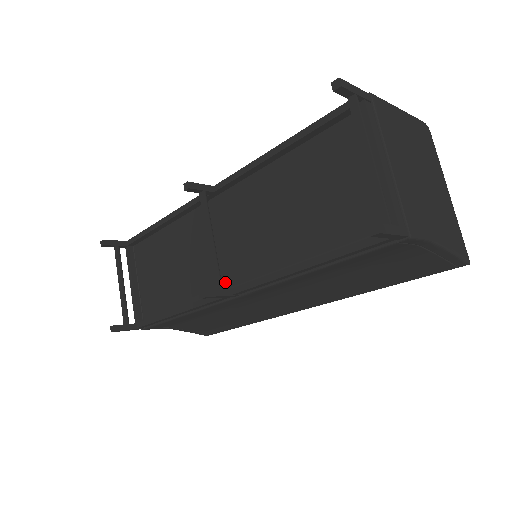
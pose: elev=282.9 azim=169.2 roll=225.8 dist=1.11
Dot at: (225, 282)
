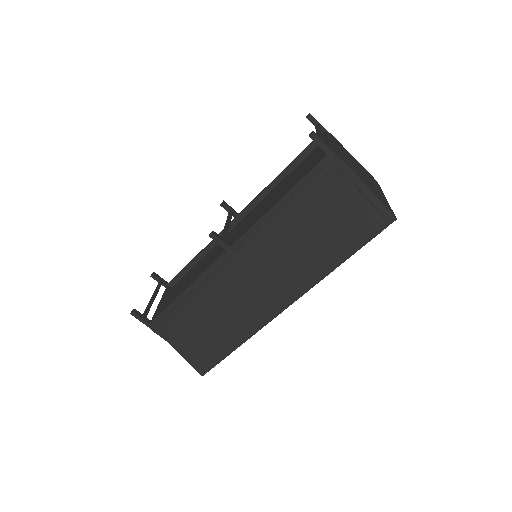
Dot at: occluded
